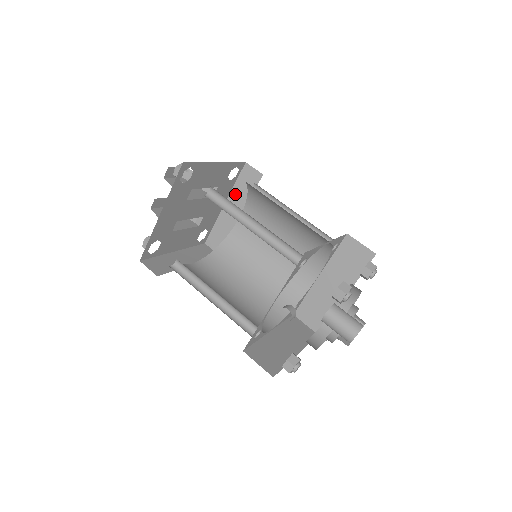
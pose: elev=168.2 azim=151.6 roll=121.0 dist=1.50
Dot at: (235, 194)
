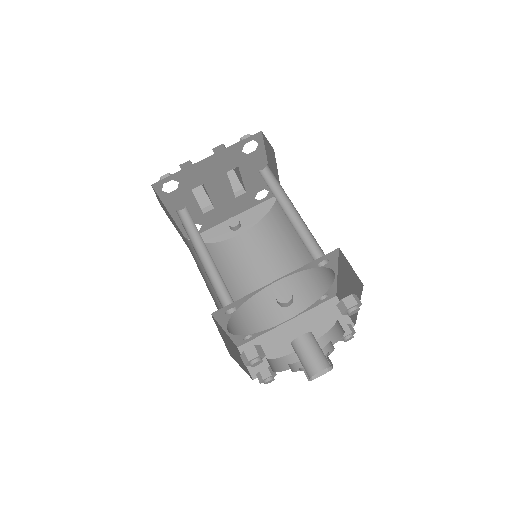
Dot at: (248, 215)
